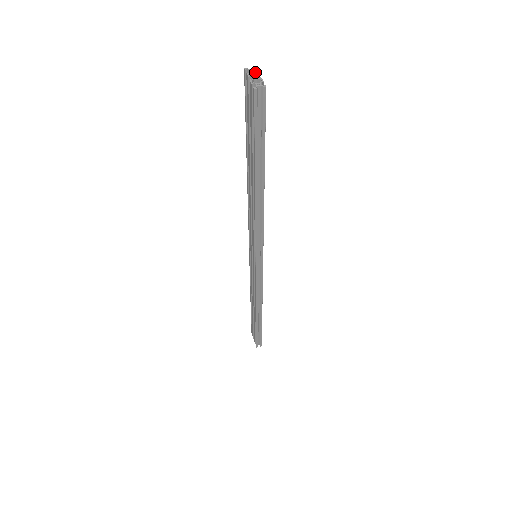
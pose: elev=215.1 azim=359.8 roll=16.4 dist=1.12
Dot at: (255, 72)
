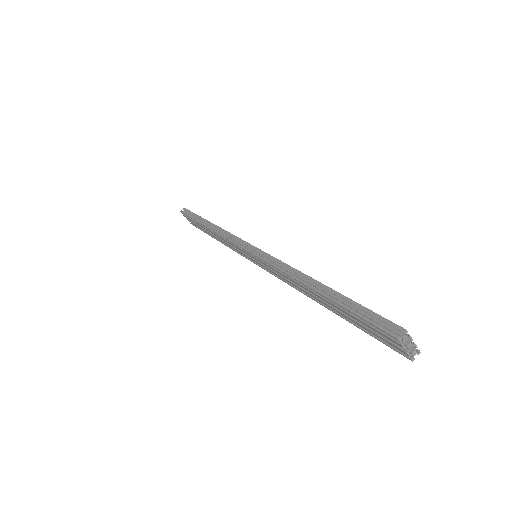
Dot at: (408, 338)
